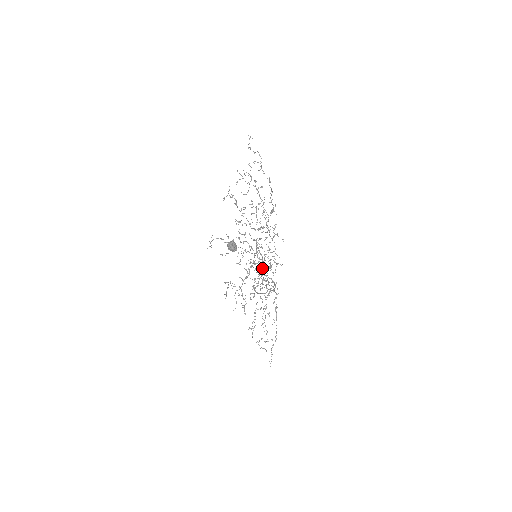
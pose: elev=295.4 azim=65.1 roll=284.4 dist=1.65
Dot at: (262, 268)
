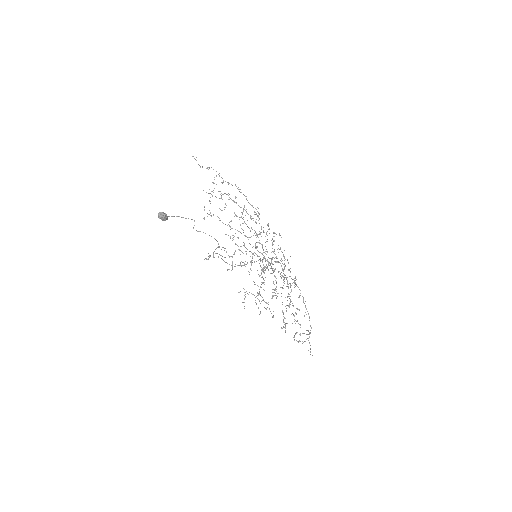
Dot at: (273, 268)
